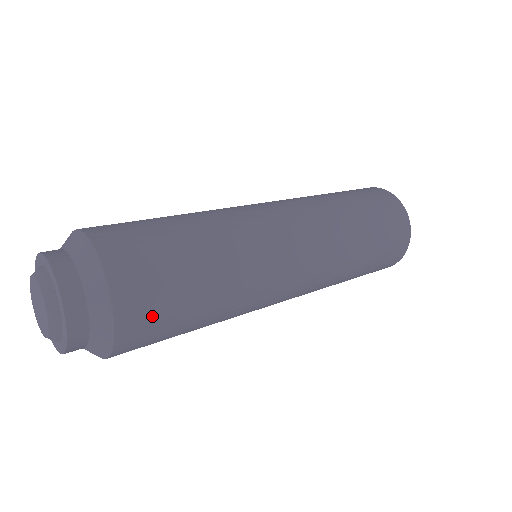
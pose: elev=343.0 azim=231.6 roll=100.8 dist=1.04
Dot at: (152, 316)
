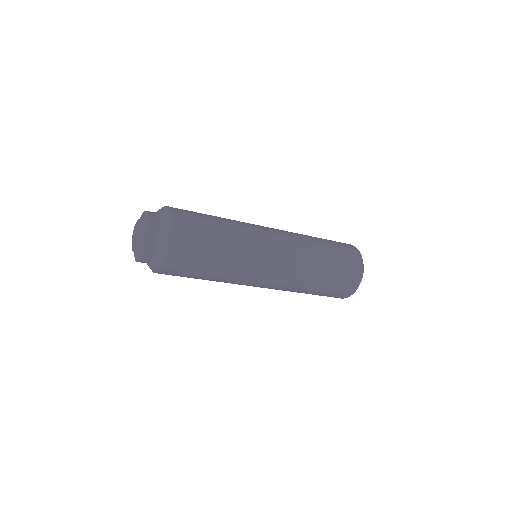
Dot at: (183, 262)
